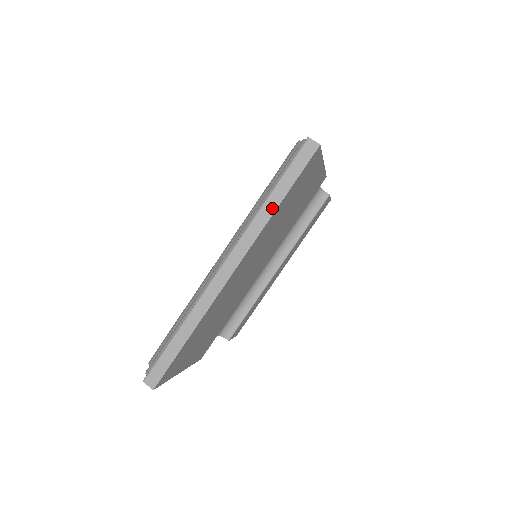
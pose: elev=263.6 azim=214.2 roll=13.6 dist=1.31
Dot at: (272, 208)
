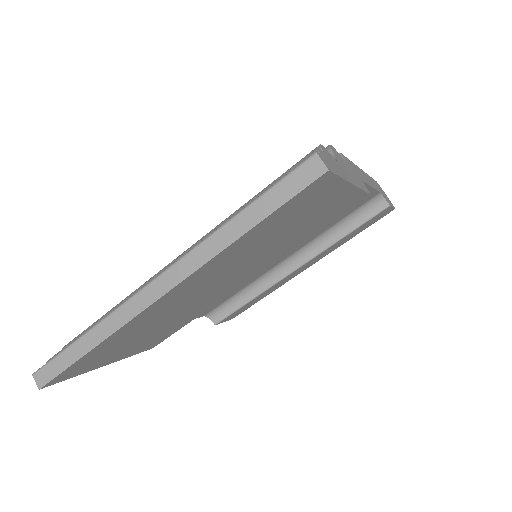
Dot at: (232, 236)
